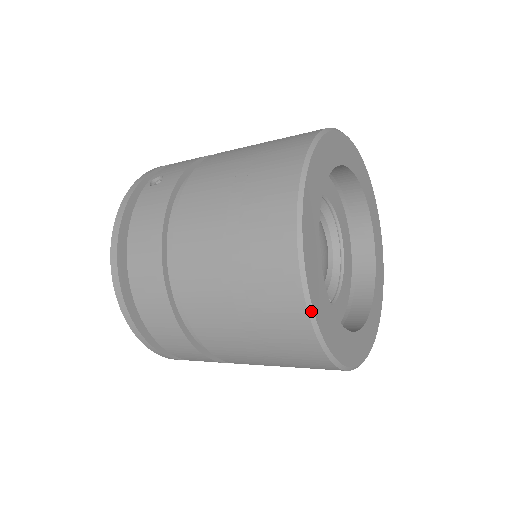
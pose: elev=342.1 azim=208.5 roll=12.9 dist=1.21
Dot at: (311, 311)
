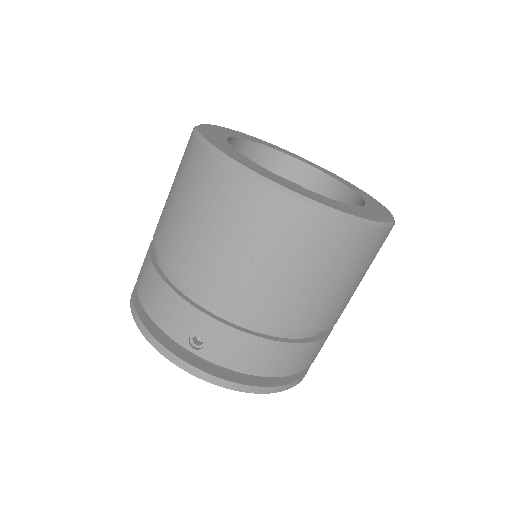
Dot at: (199, 136)
